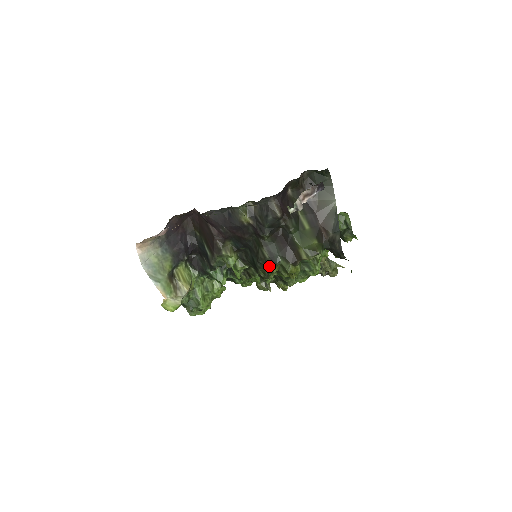
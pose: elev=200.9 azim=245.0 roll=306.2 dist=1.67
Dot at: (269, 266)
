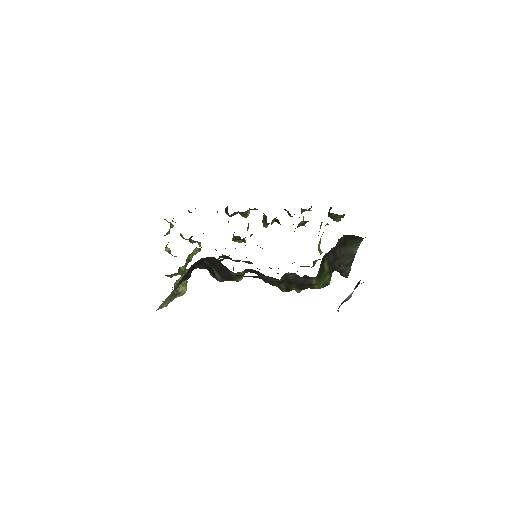
Dot at: occluded
